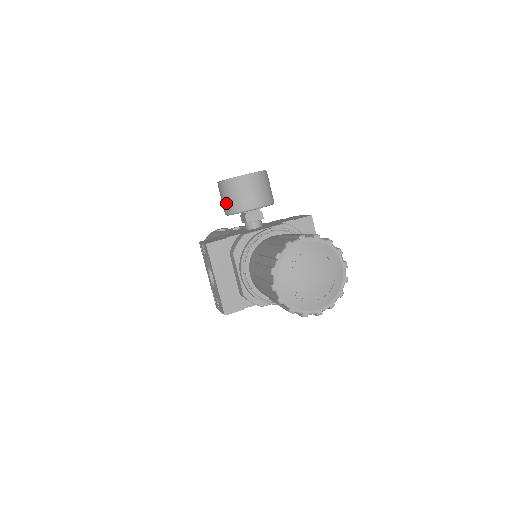
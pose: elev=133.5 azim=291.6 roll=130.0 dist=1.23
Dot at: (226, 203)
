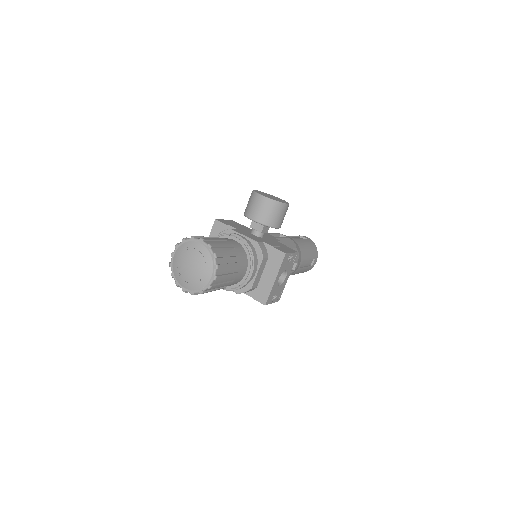
Dot at: occluded
